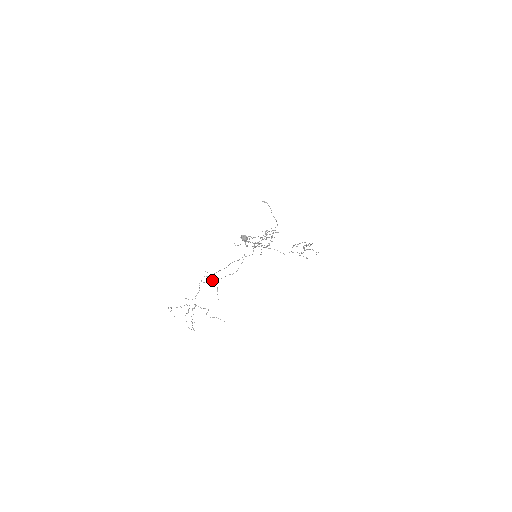
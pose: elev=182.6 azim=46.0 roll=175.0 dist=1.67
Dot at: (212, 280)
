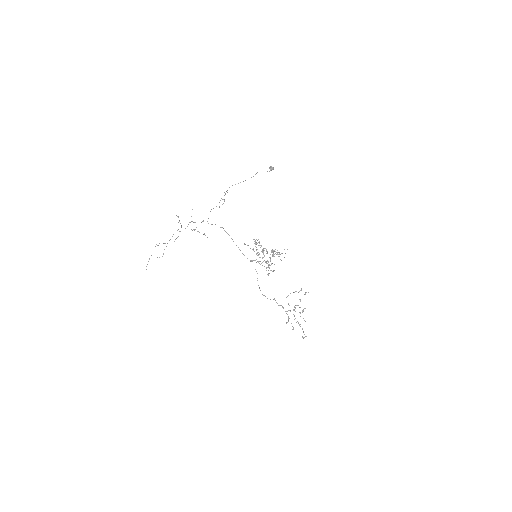
Dot at: occluded
